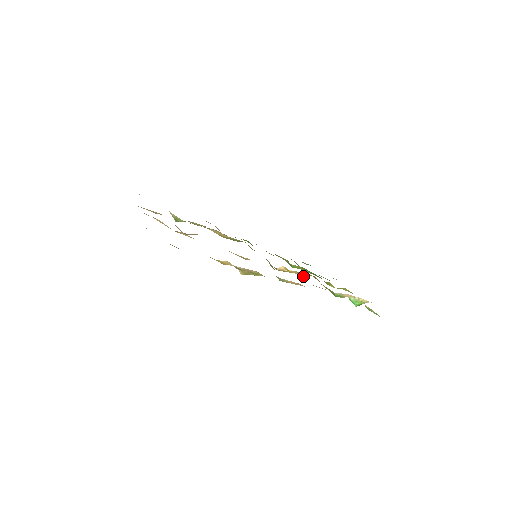
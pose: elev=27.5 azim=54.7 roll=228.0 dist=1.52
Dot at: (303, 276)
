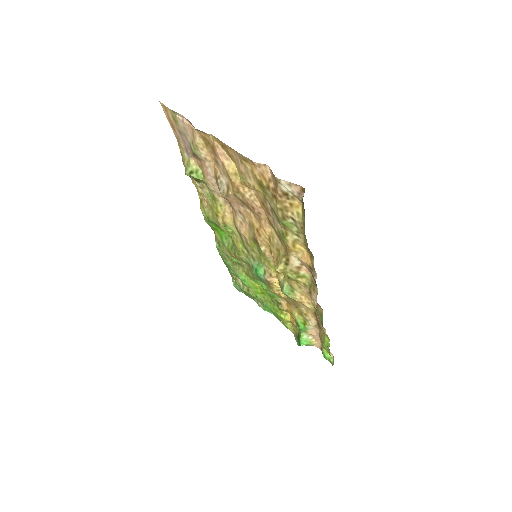
Dot at: (286, 297)
